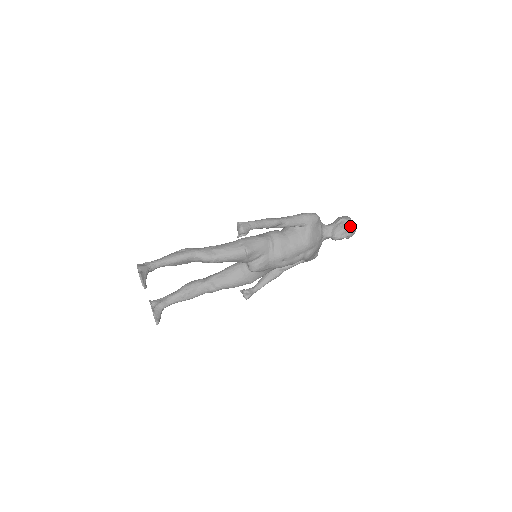
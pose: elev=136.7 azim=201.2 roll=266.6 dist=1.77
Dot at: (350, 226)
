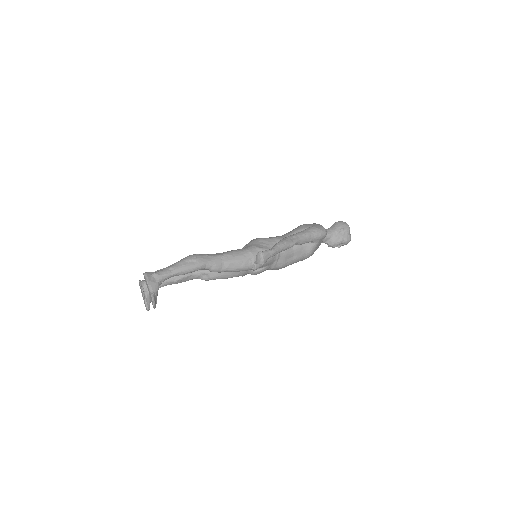
Dot at: (348, 239)
